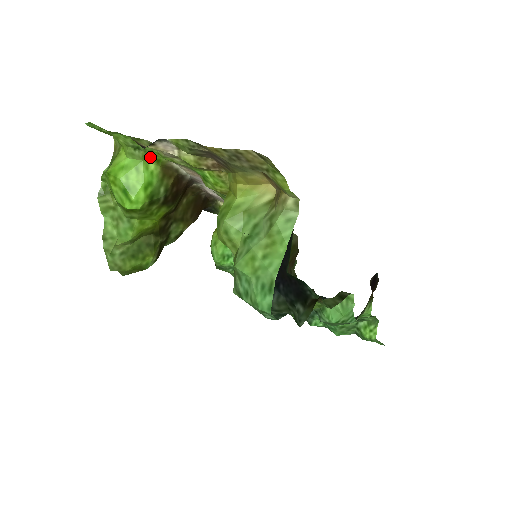
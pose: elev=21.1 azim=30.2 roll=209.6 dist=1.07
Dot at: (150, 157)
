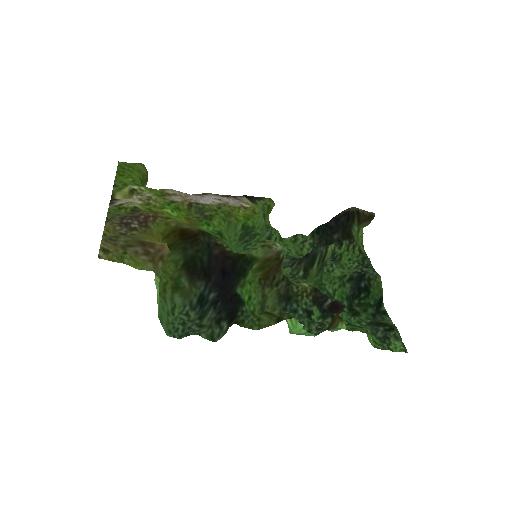
Dot at: occluded
